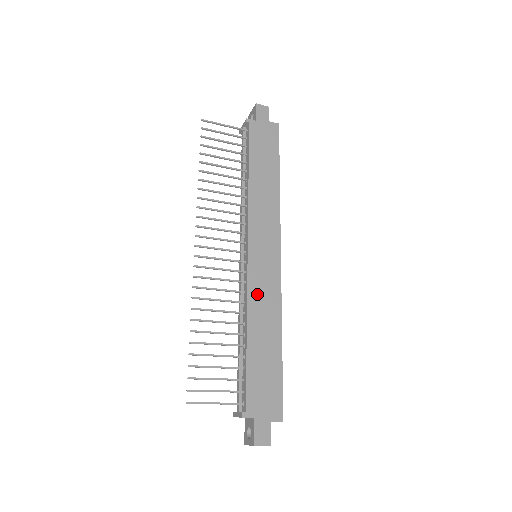
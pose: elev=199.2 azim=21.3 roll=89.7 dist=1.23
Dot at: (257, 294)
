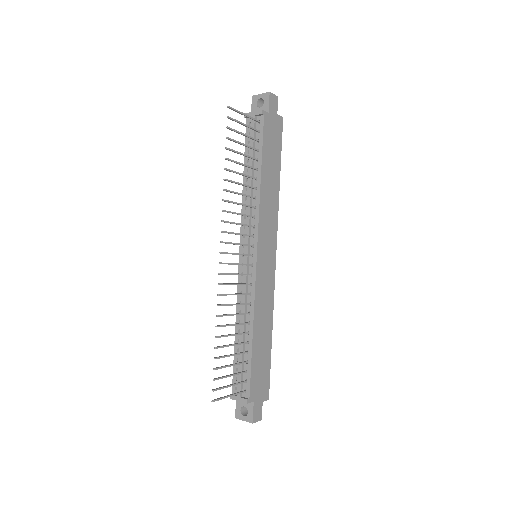
Dot at: (260, 296)
